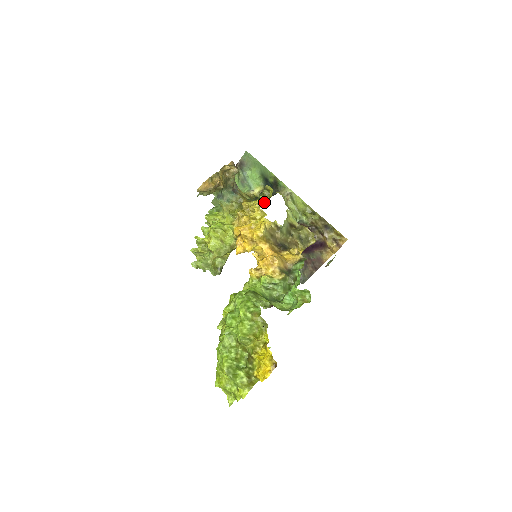
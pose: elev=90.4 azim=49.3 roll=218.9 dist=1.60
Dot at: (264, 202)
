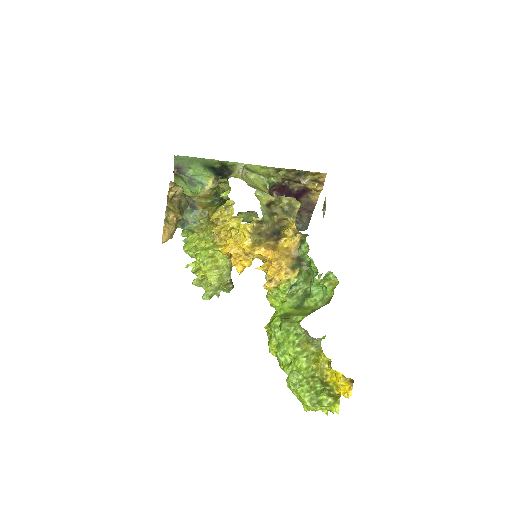
Dot at: (229, 203)
